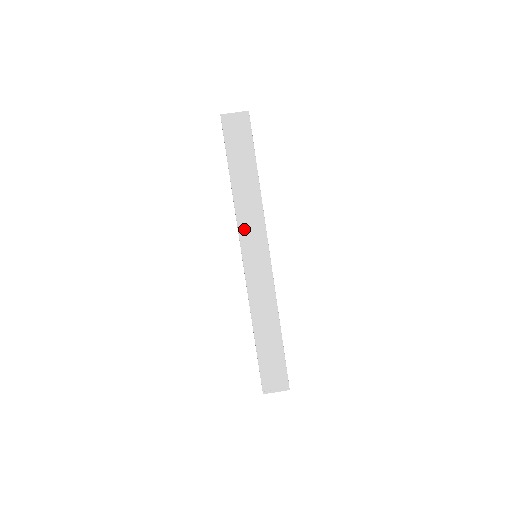
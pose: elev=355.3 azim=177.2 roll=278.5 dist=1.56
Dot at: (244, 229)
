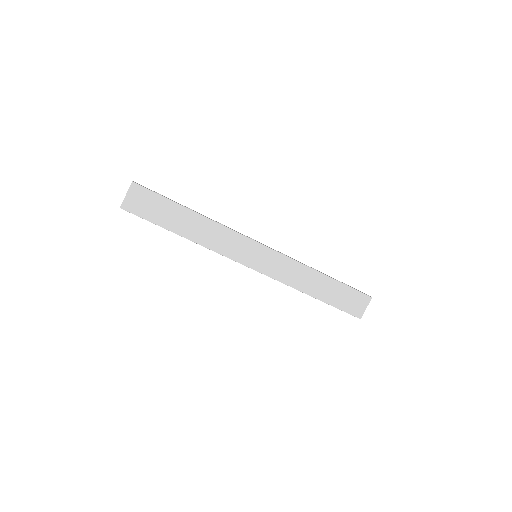
Dot at: (228, 252)
